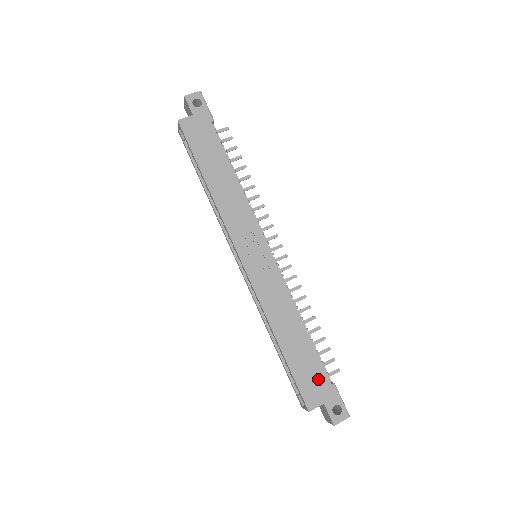
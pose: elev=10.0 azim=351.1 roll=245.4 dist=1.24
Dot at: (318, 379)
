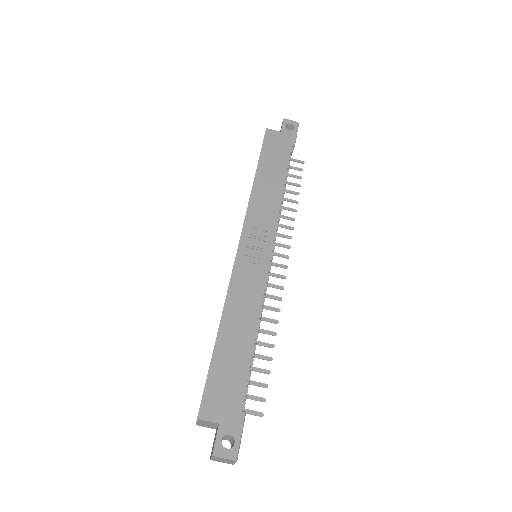
Dot at: (232, 394)
